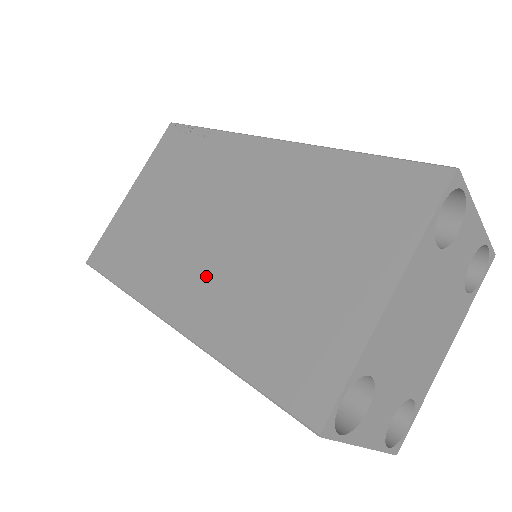
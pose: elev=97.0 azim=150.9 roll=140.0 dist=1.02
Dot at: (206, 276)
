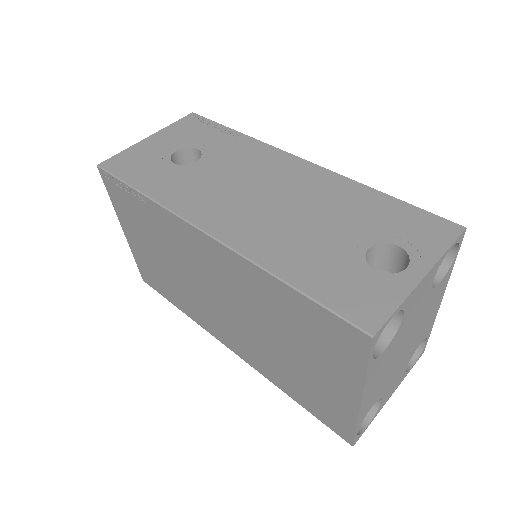
Dot at: (233, 332)
